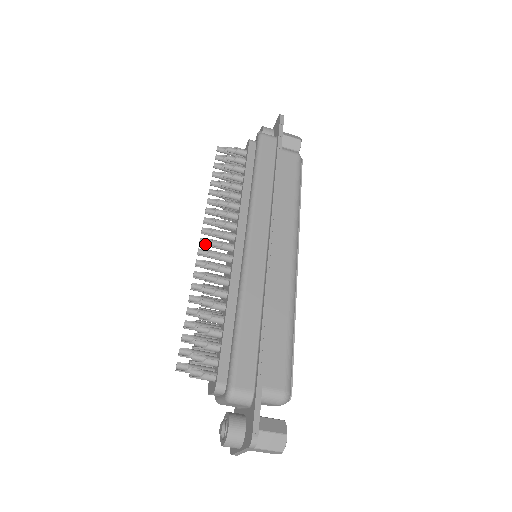
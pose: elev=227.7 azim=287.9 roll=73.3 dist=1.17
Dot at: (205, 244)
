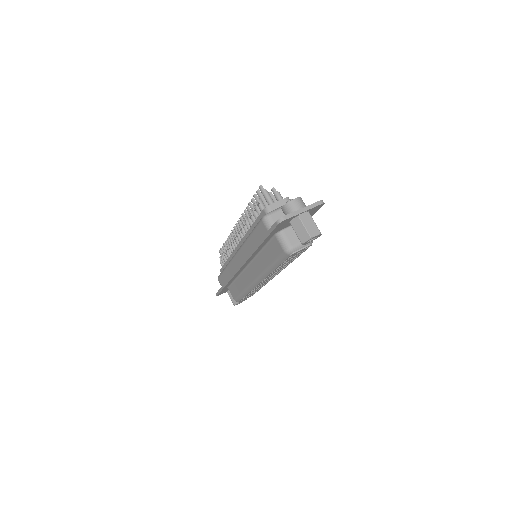
Dot at: occluded
